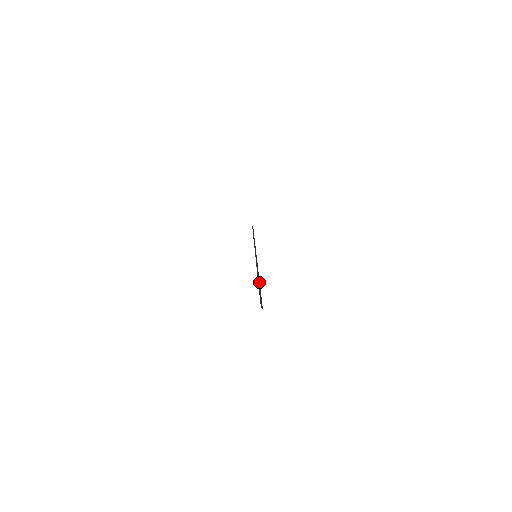
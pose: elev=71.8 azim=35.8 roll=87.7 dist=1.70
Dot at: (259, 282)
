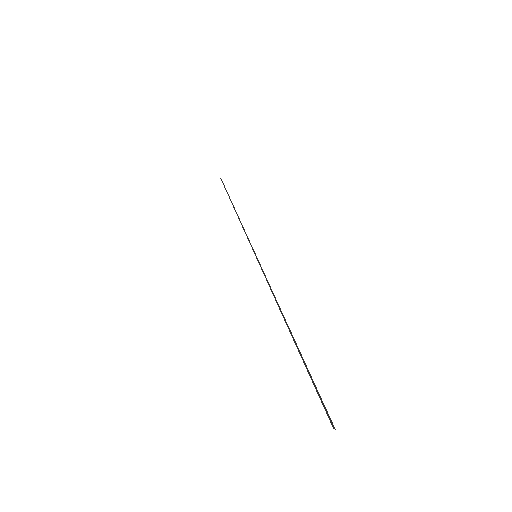
Dot at: occluded
